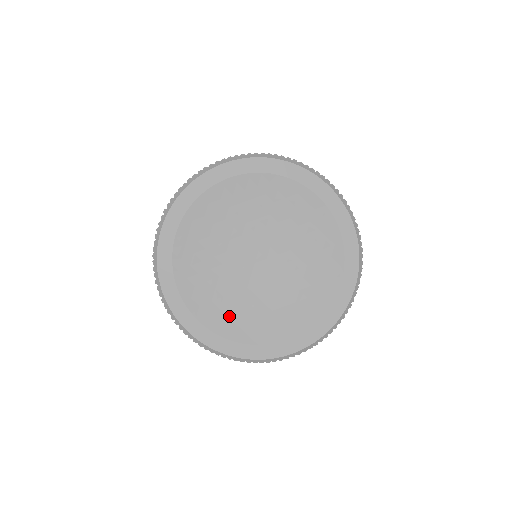
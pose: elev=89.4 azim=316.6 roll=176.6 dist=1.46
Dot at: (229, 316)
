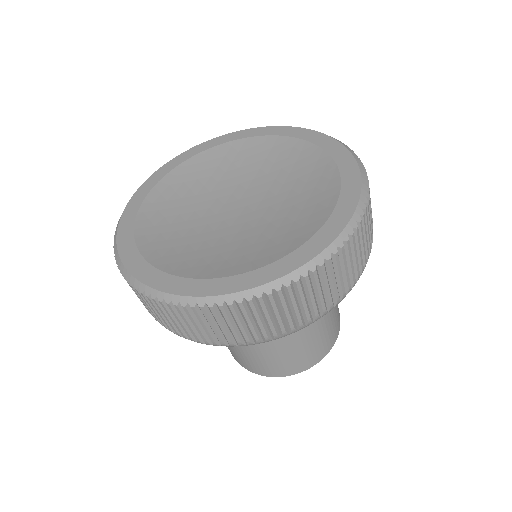
Dot at: (180, 254)
